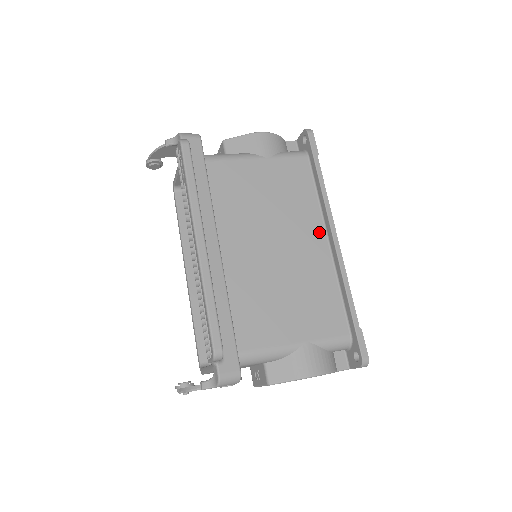
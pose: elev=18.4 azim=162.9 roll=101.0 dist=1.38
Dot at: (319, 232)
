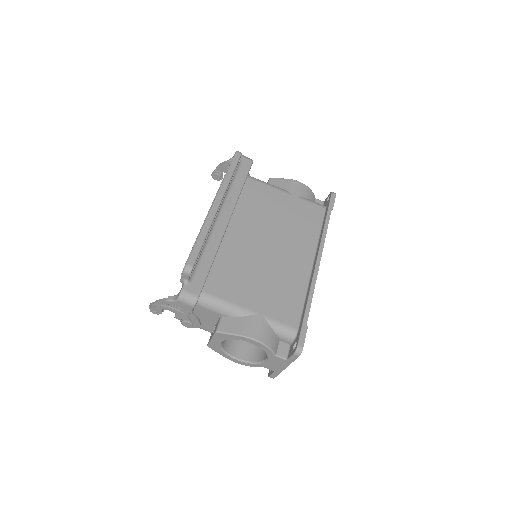
Dot at: (309, 254)
